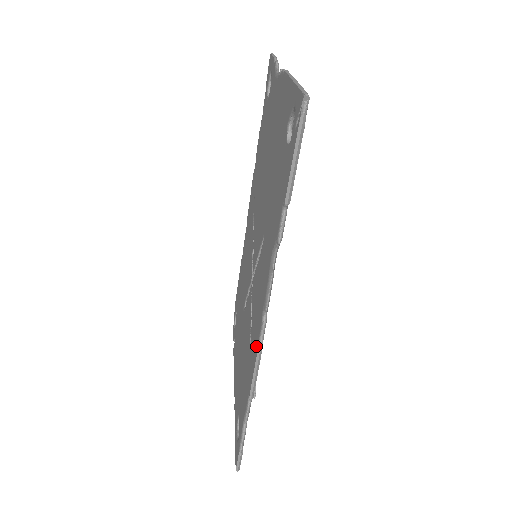
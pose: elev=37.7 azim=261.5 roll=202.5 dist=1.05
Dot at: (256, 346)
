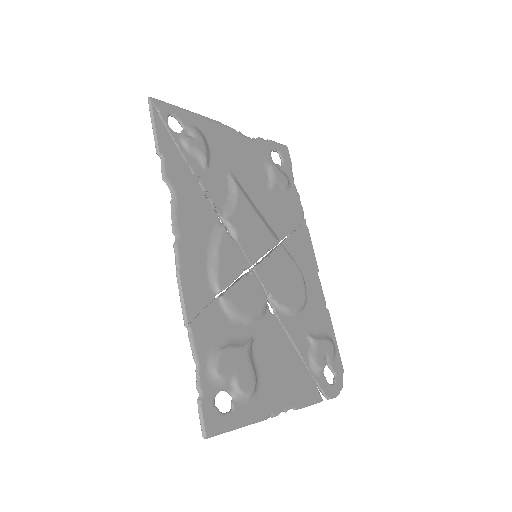
Dot at: (183, 274)
